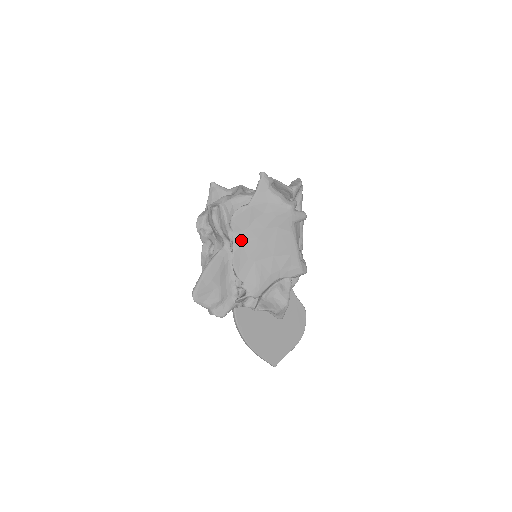
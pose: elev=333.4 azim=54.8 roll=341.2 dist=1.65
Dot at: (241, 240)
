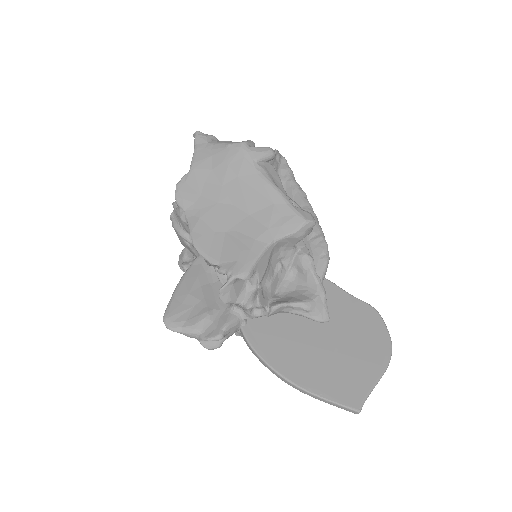
Dot at: (197, 215)
